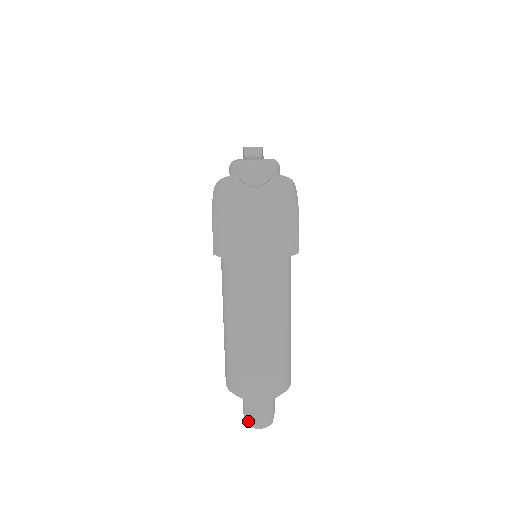
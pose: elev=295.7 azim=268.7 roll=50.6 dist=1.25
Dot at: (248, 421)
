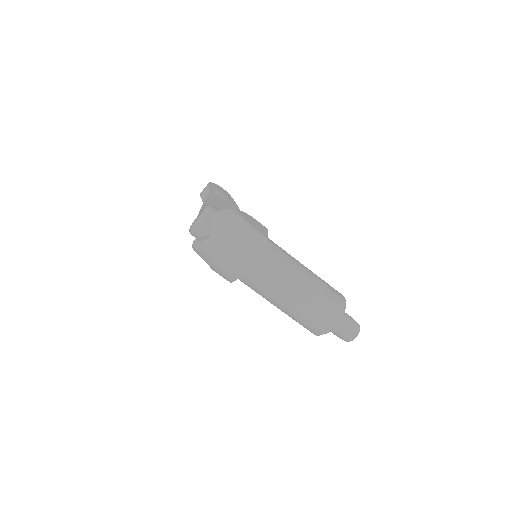
Dot at: (345, 340)
